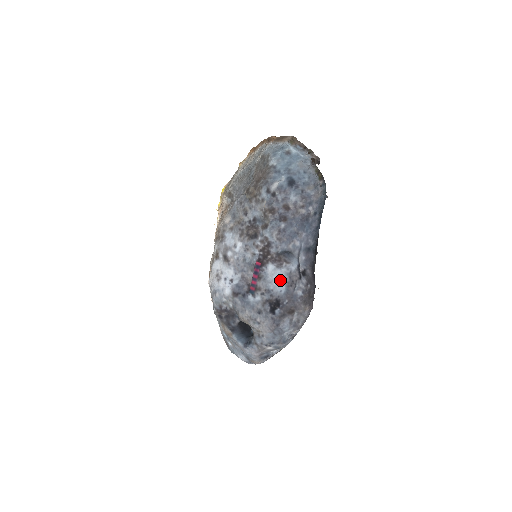
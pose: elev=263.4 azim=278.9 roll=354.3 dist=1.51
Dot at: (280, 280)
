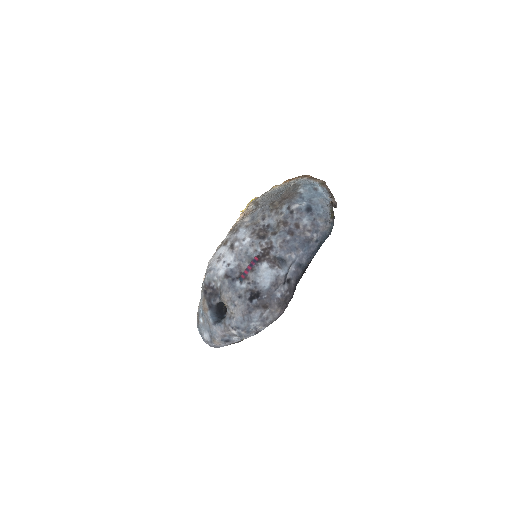
Dot at: (268, 278)
